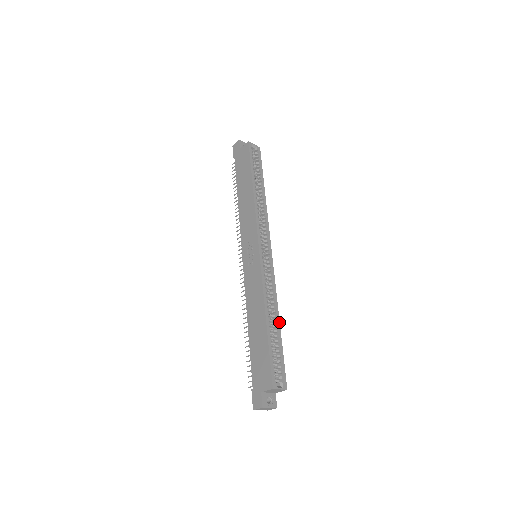
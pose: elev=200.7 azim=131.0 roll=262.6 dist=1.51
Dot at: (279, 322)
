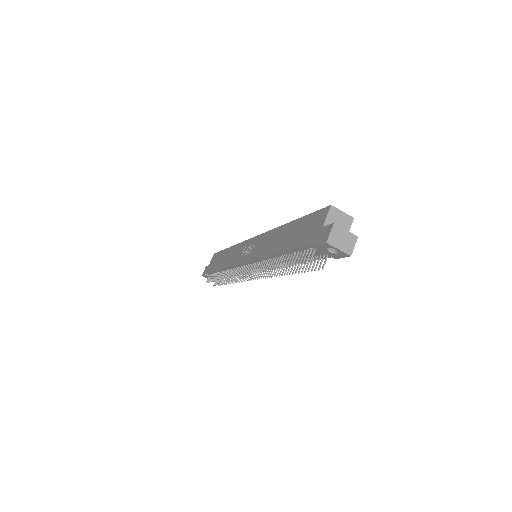
Dot at: occluded
